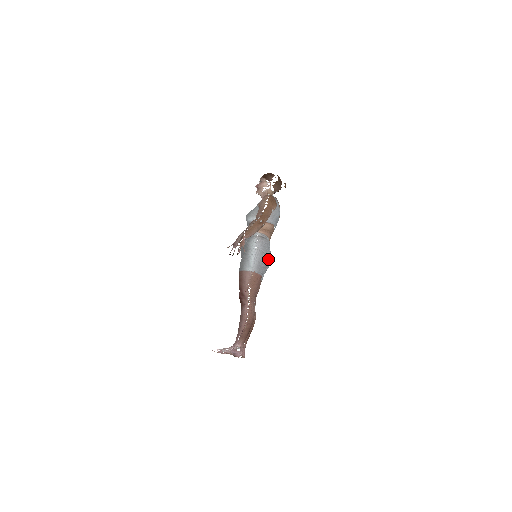
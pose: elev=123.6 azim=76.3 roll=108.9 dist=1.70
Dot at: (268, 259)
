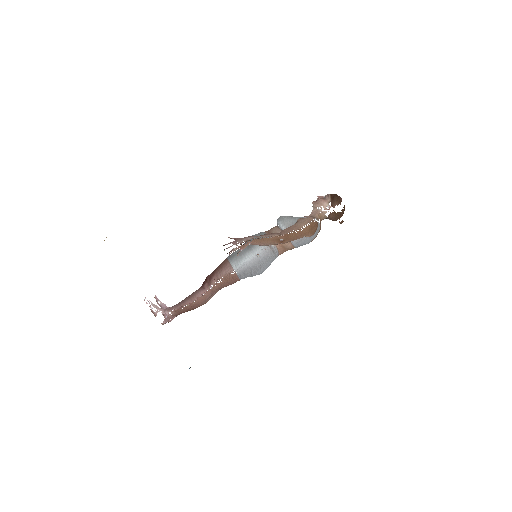
Dot at: (259, 272)
